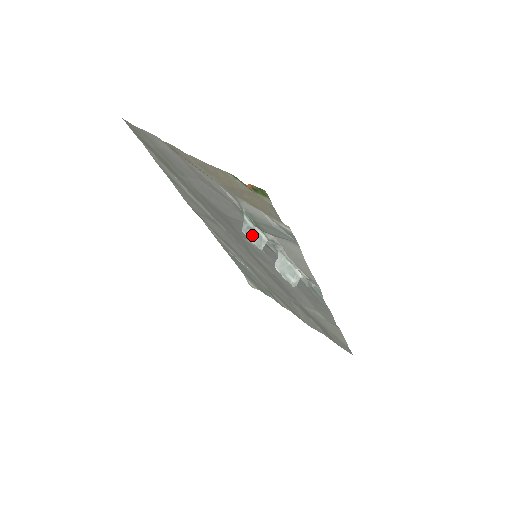
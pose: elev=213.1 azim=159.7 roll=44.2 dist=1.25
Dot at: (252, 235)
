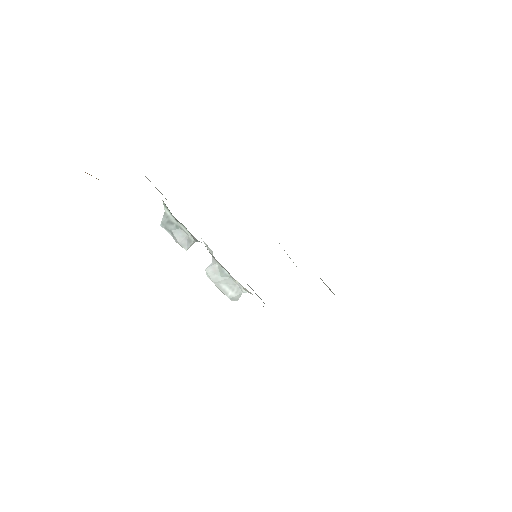
Dot at: (174, 231)
